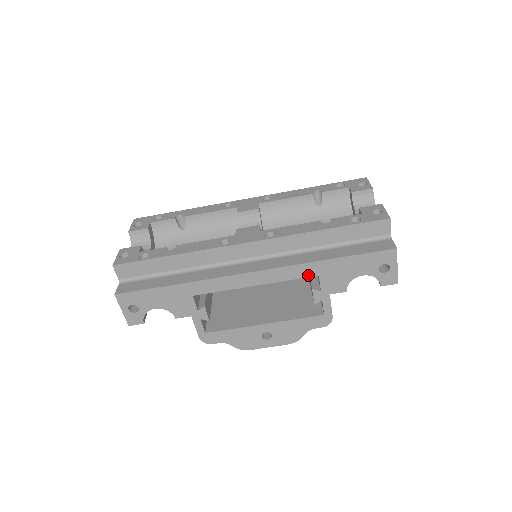
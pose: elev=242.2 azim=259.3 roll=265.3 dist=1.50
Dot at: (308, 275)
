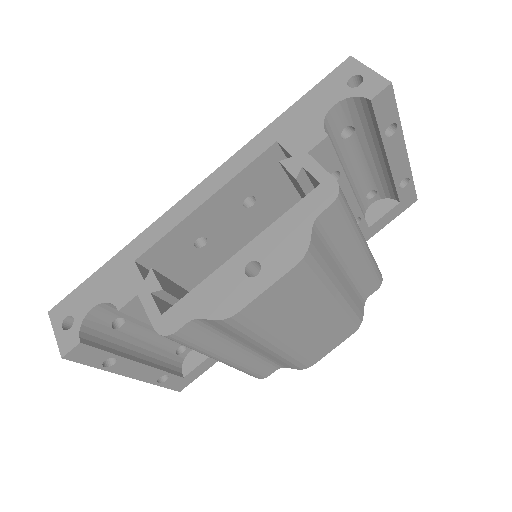
Dot at: (263, 149)
